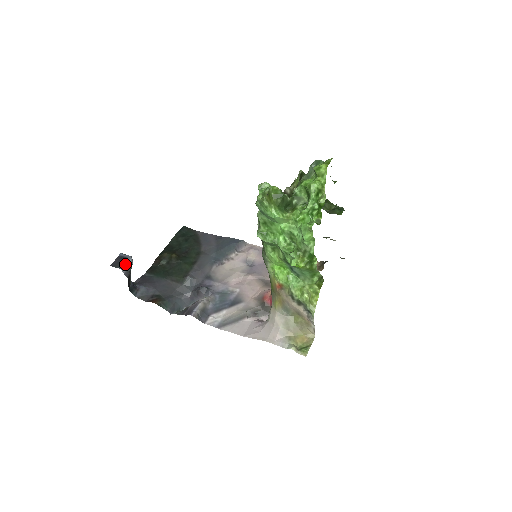
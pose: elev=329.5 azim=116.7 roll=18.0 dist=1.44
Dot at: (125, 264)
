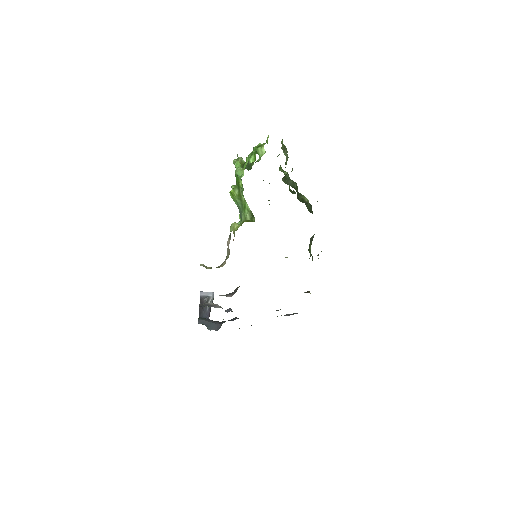
Dot at: (206, 292)
